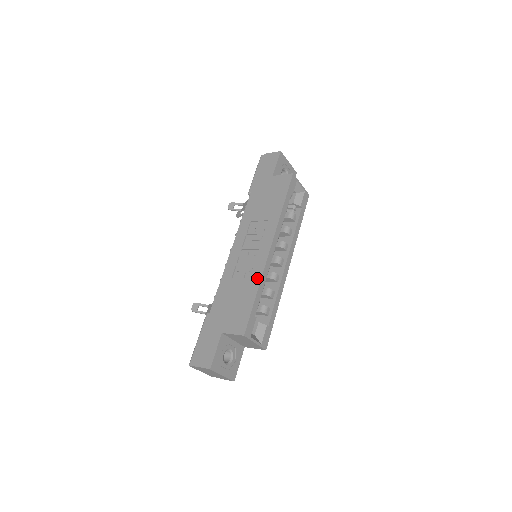
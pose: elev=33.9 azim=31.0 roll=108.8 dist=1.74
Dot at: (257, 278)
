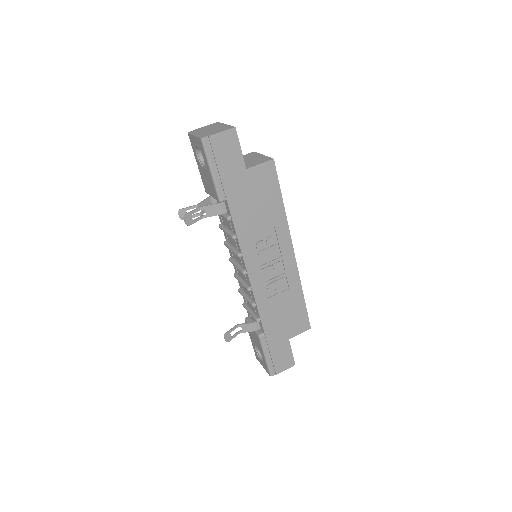
Dot at: (297, 284)
